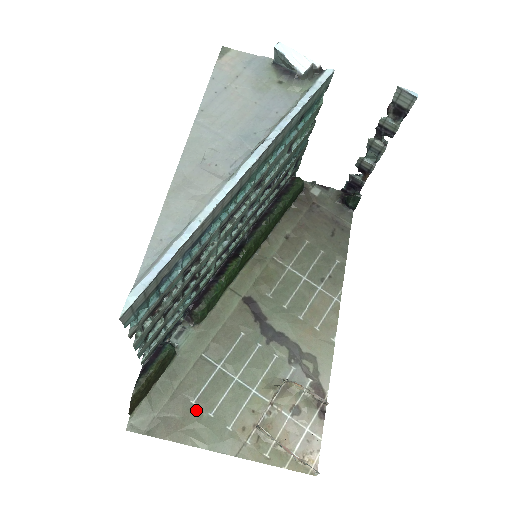
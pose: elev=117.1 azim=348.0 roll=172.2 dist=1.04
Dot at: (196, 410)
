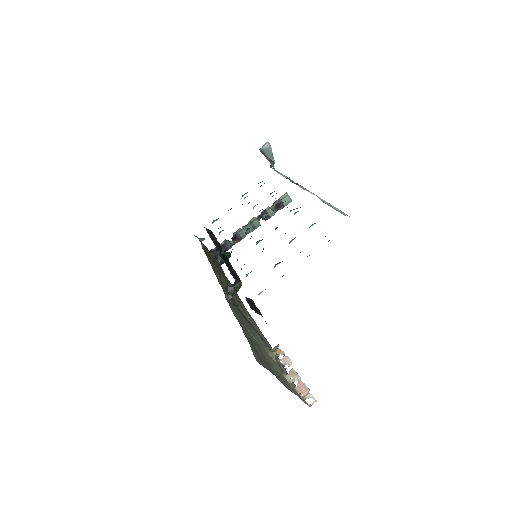
Dot at: (263, 357)
